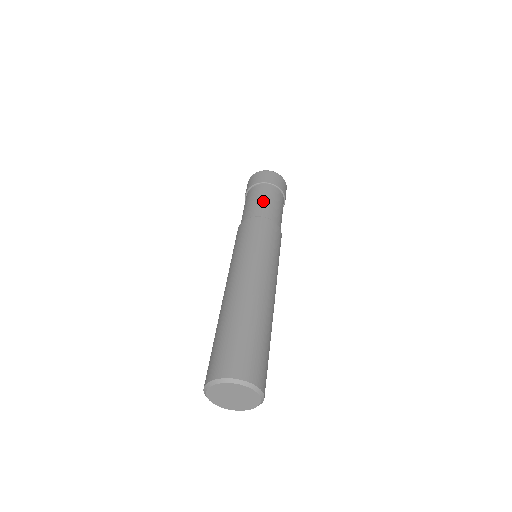
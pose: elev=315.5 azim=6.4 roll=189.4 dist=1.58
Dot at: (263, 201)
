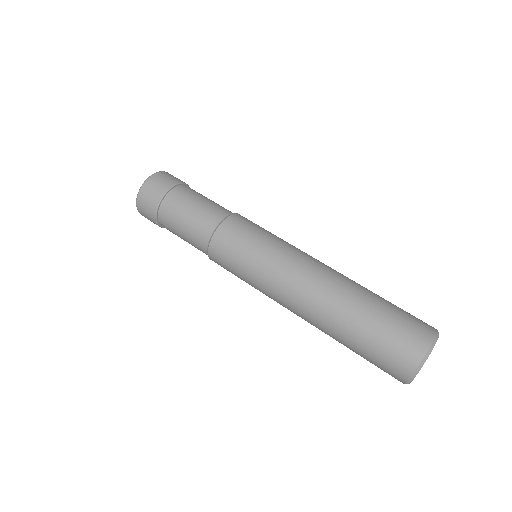
Dot at: (199, 205)
